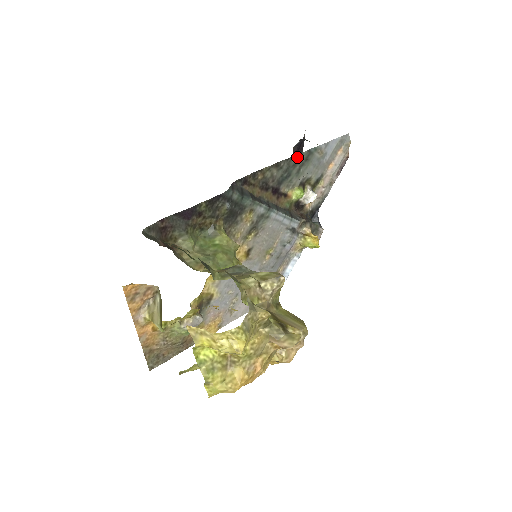
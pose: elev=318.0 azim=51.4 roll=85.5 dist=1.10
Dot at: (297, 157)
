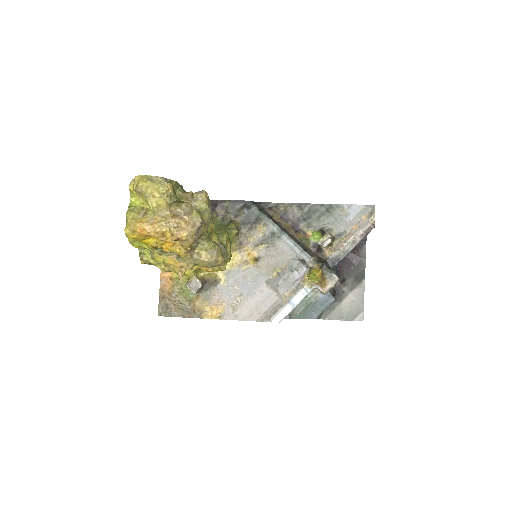
Dot at: (318, 206)
